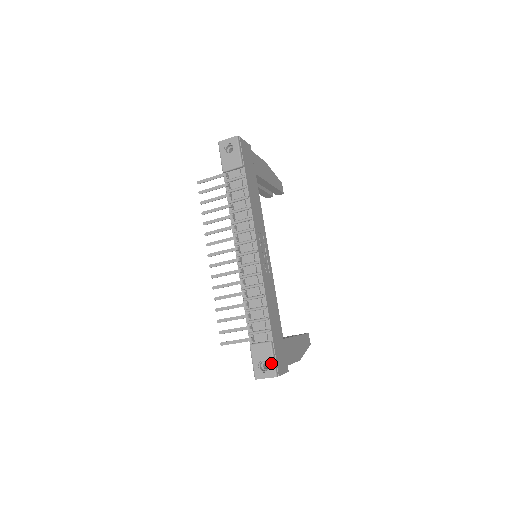
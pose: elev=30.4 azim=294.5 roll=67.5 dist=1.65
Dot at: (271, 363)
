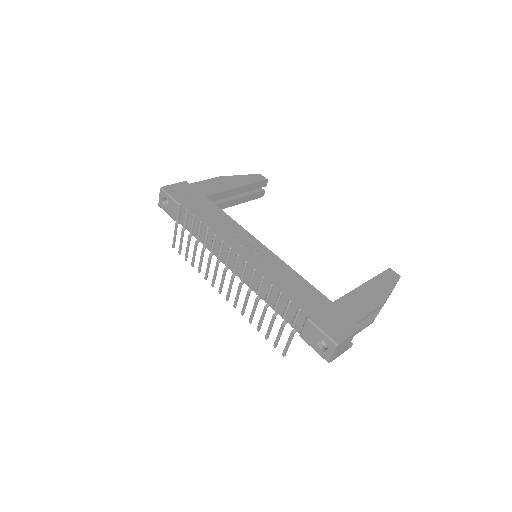
Dot at: (323, 337)
